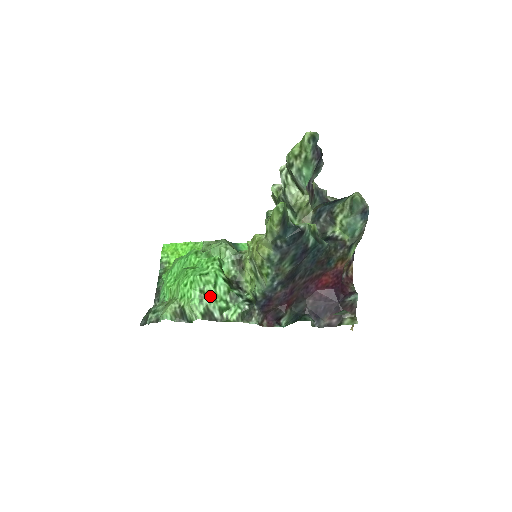
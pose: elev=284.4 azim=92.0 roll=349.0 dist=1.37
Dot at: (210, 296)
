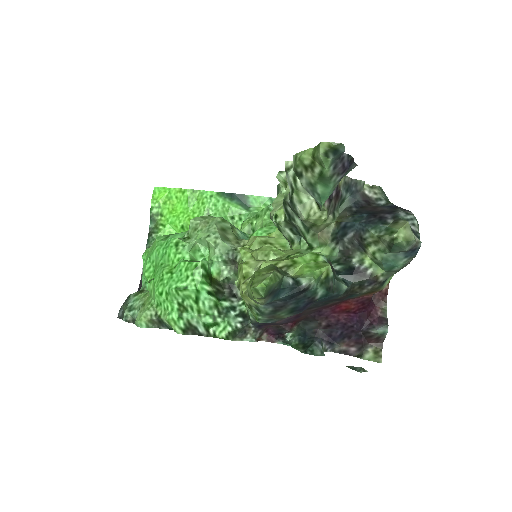
Dot at: (192, 311)
